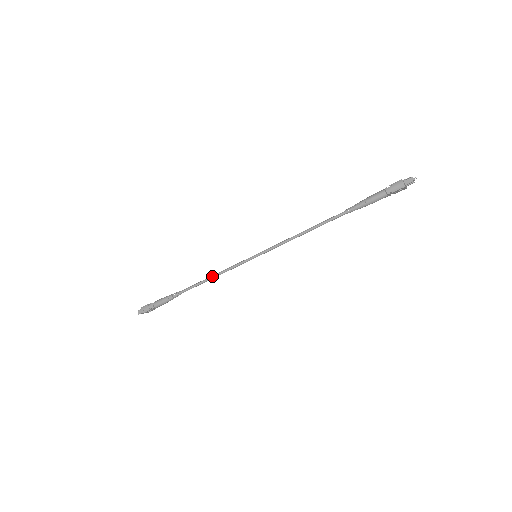
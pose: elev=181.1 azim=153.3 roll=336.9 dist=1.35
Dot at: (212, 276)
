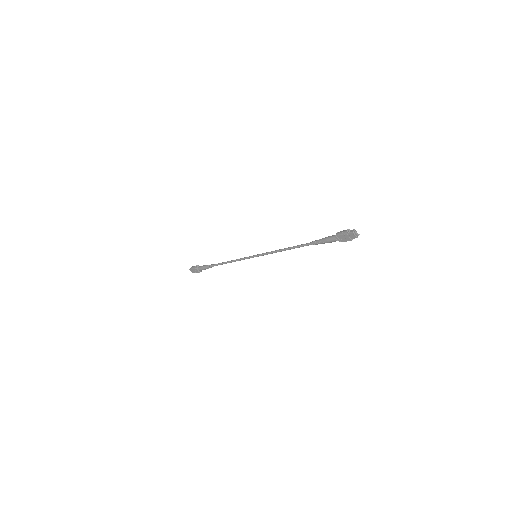
Dot at: (231, 260)
